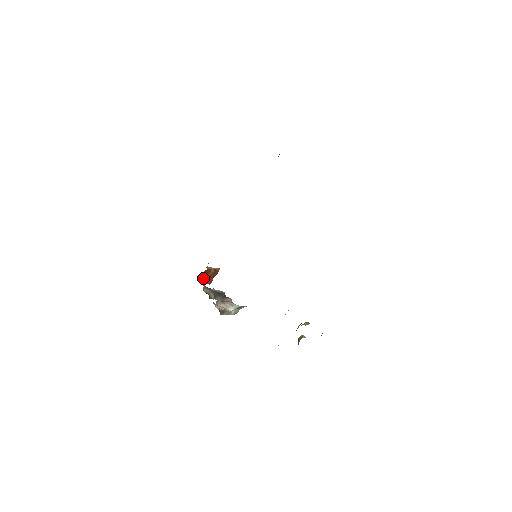
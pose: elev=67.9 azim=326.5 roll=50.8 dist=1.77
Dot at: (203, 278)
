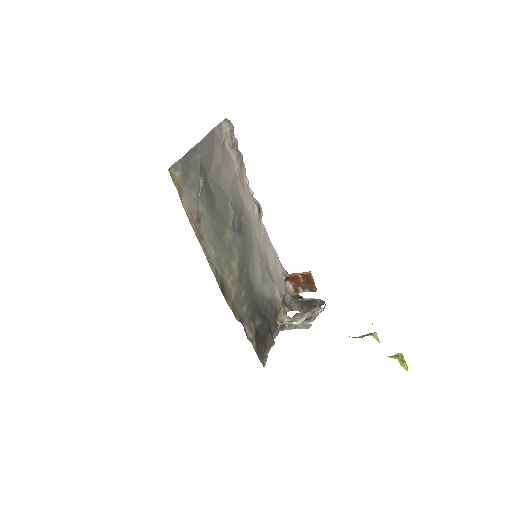
Dot at: (291, 287)
